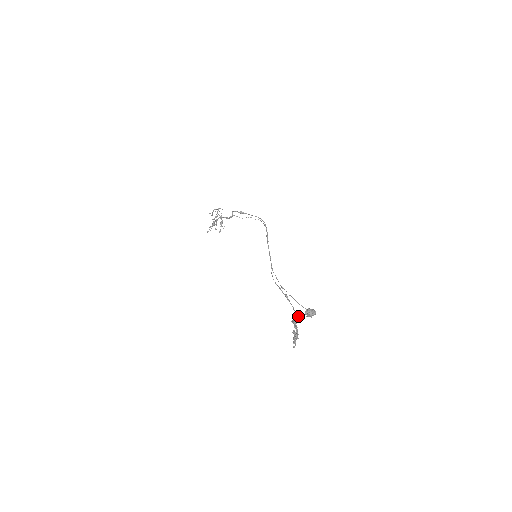
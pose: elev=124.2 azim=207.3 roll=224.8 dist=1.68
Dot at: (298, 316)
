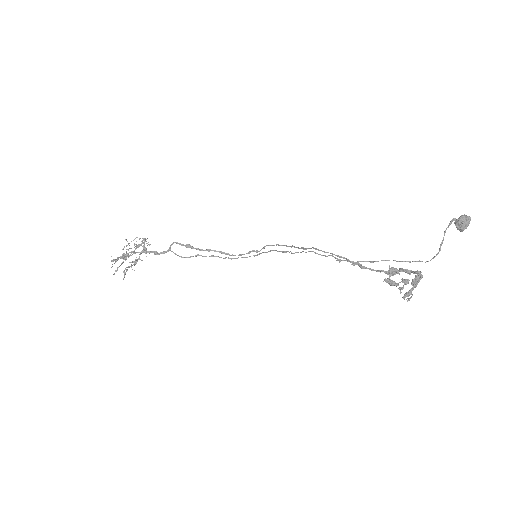
Dot at: (397, 270)
